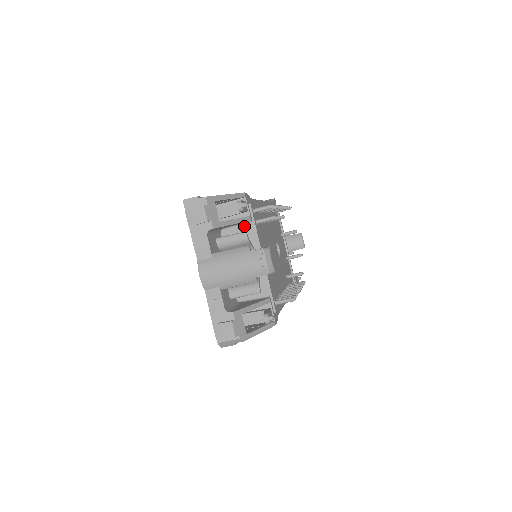
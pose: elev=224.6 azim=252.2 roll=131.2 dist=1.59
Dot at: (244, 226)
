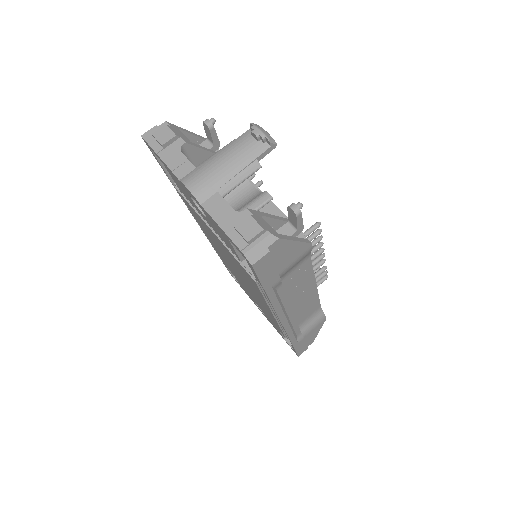
Dot at: occluded
